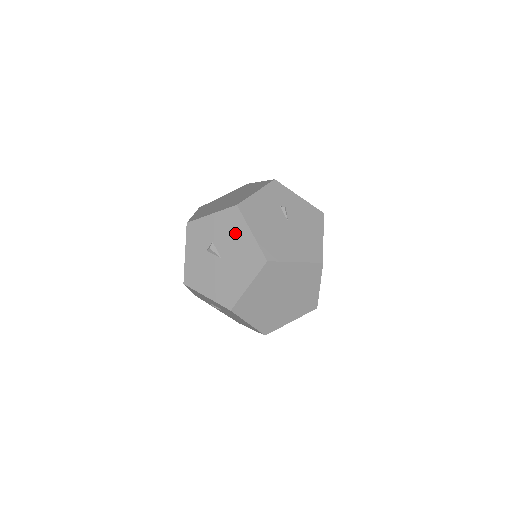
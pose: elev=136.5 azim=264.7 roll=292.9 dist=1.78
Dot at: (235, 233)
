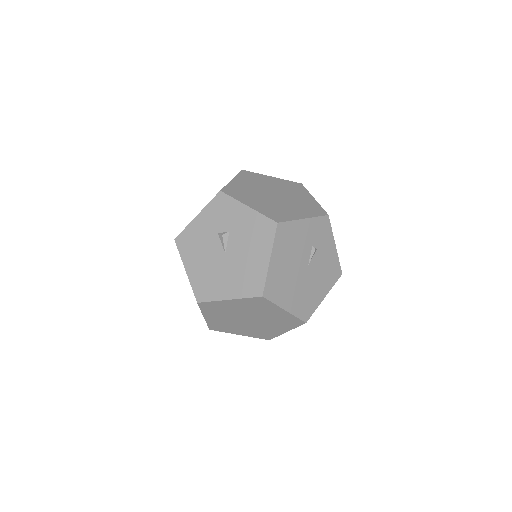
Dot at: (255, 245)
